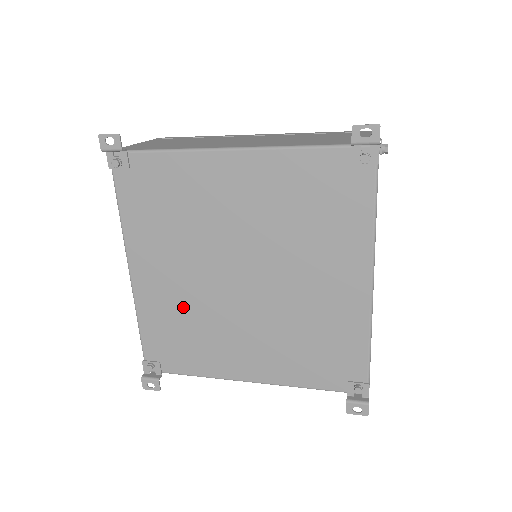
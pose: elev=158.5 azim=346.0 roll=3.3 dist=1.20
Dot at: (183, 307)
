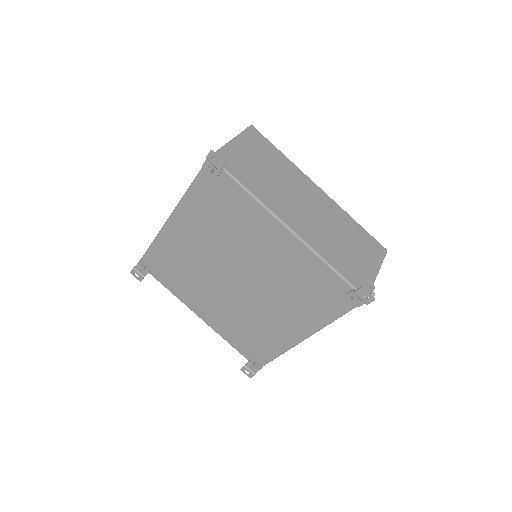
Dot at: (189, 260)
